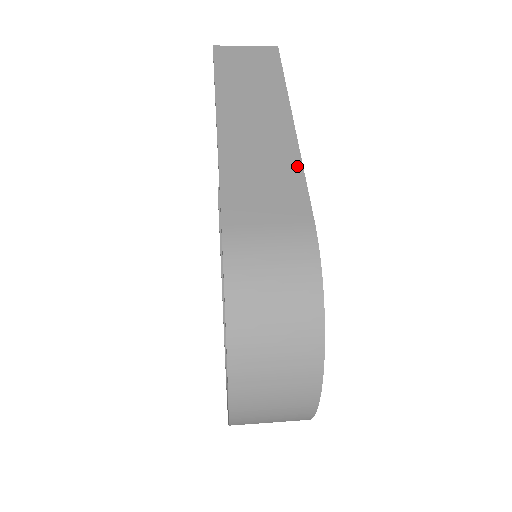
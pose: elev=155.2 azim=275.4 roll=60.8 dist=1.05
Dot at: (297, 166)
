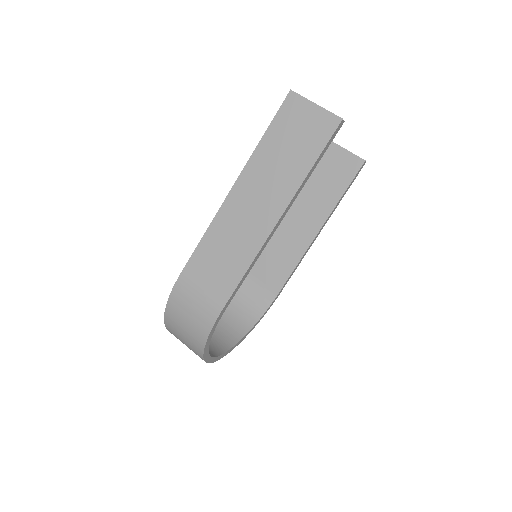
Dot at: (247, 263)
